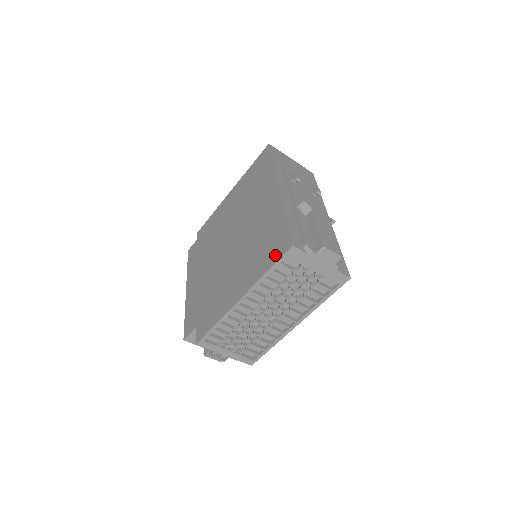
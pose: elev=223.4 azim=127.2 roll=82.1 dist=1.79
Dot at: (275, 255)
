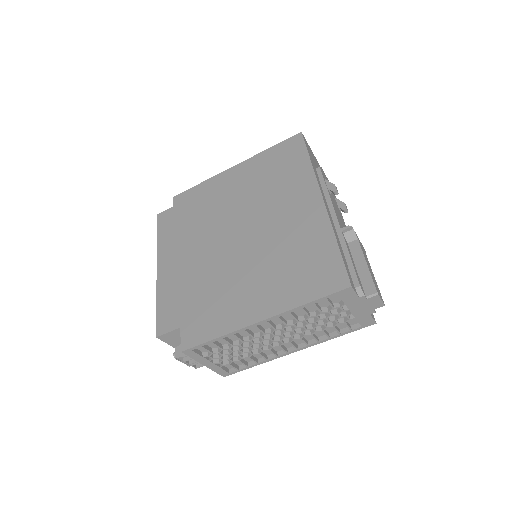
Dot at: (322, 287)
